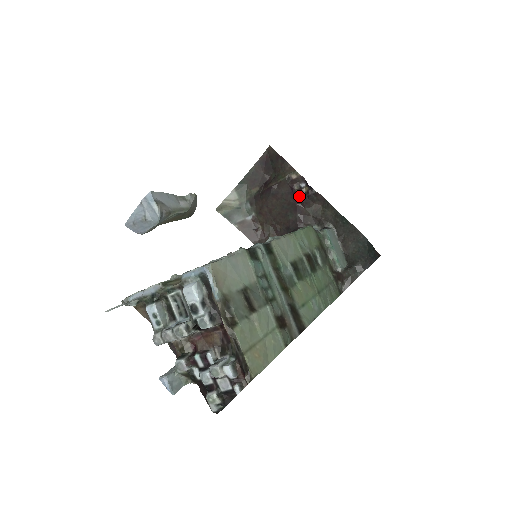
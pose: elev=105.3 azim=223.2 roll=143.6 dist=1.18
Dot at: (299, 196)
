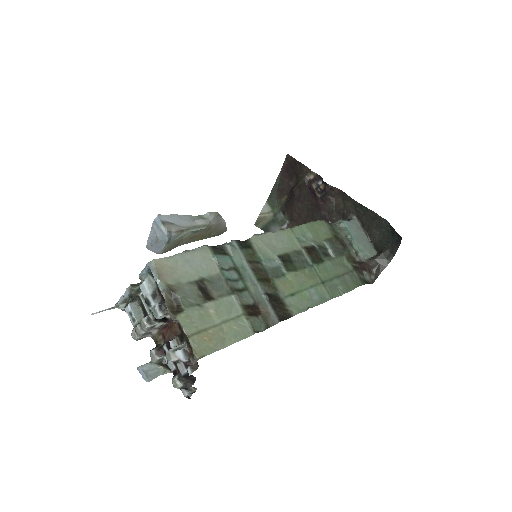
Dot at: (318, 194)
